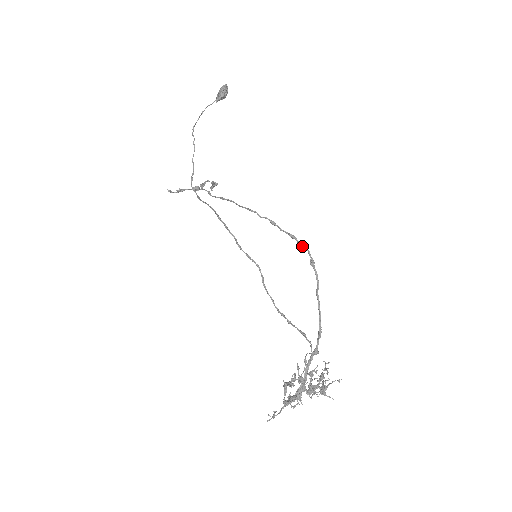
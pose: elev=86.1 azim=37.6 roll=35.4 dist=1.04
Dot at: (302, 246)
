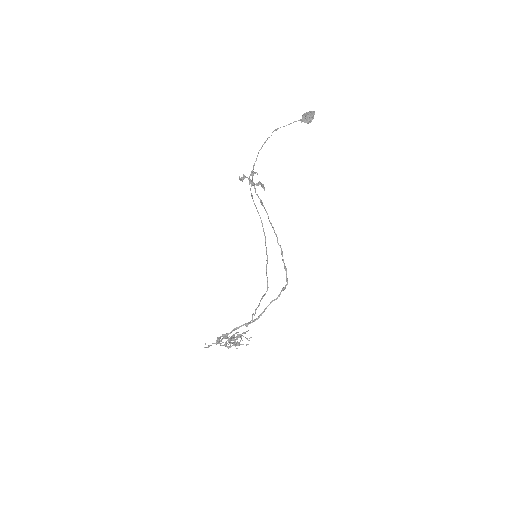
Dot at: (286, 278)
